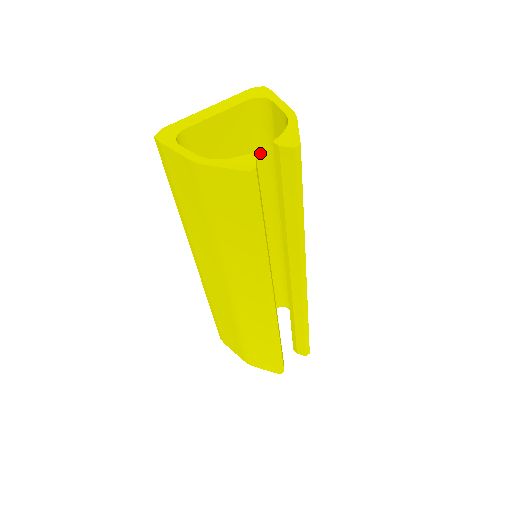
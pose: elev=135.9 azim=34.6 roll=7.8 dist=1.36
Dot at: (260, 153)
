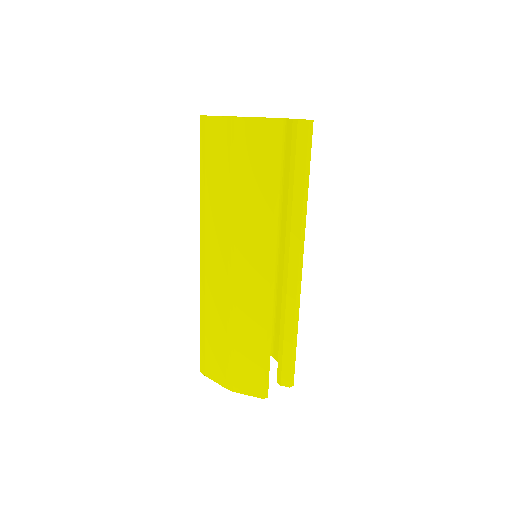
Dot at: occluded
